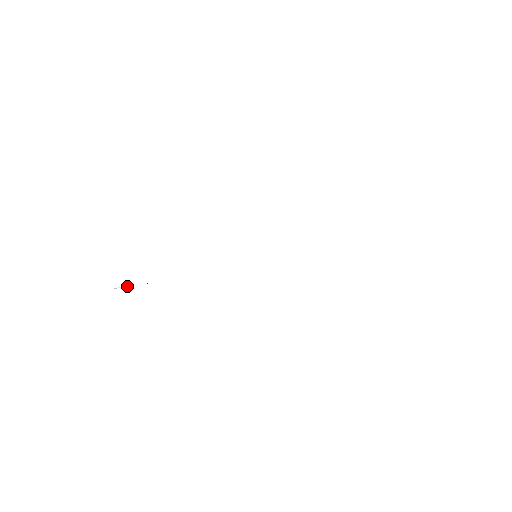
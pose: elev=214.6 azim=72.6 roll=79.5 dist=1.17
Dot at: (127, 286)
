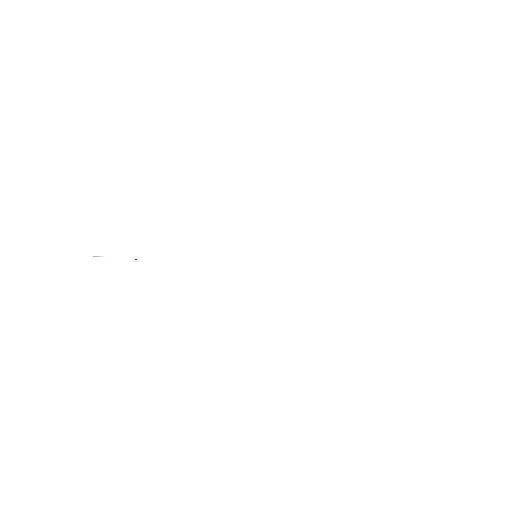
Dot at: (111, 257)
